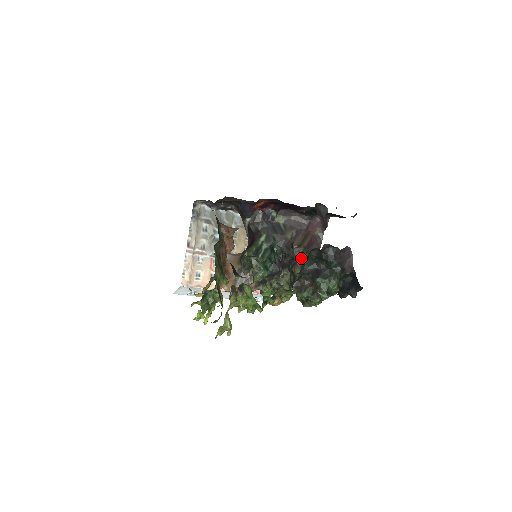
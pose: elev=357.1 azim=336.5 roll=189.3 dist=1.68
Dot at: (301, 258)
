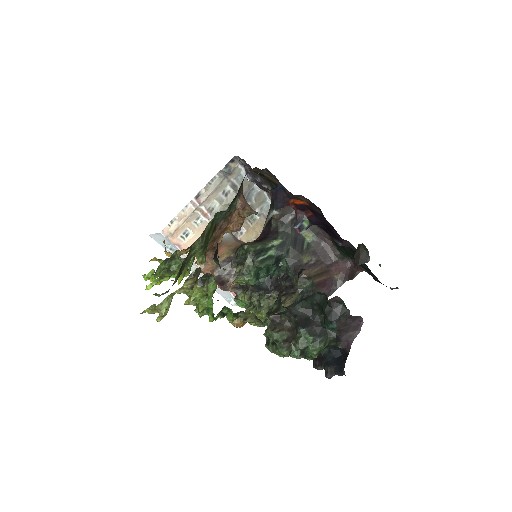
Dot at: (302, 292)
